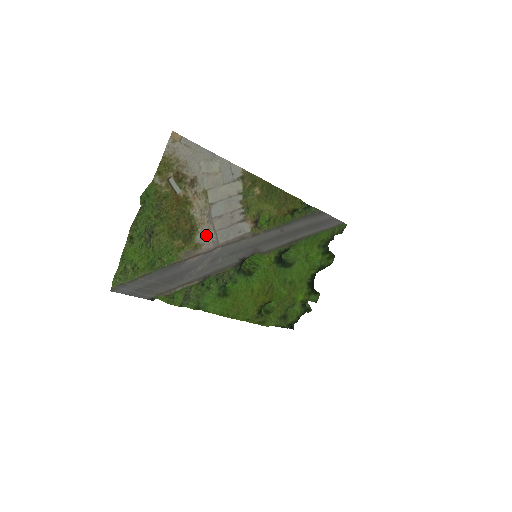
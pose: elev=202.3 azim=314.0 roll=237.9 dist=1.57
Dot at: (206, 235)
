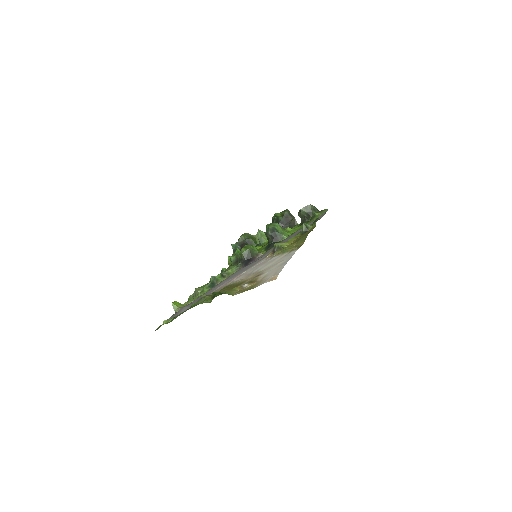
Dot at: (238, 279)
